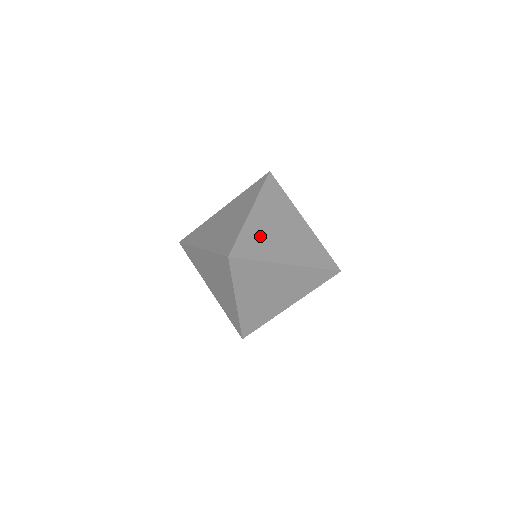
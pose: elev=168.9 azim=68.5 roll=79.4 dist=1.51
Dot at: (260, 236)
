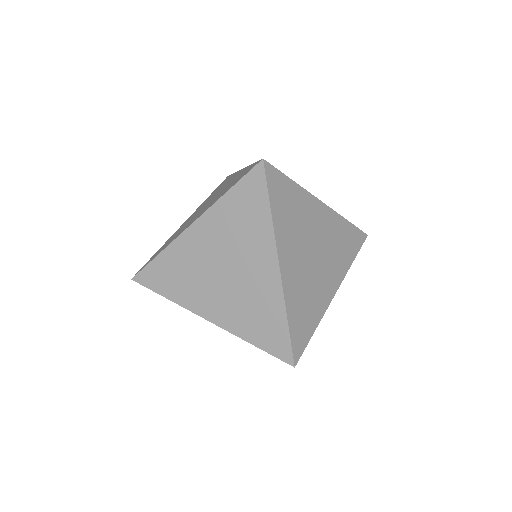
Dot at: (303, 294)
